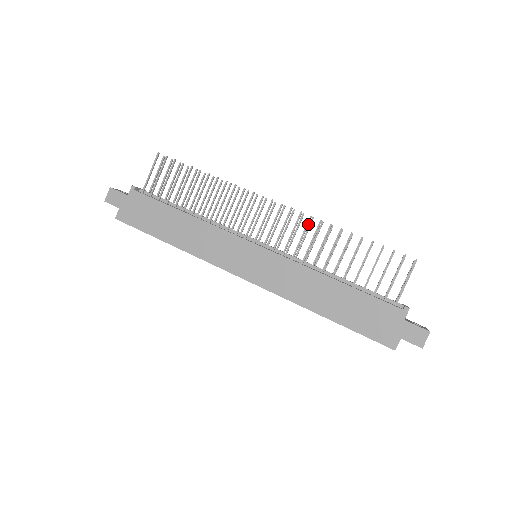
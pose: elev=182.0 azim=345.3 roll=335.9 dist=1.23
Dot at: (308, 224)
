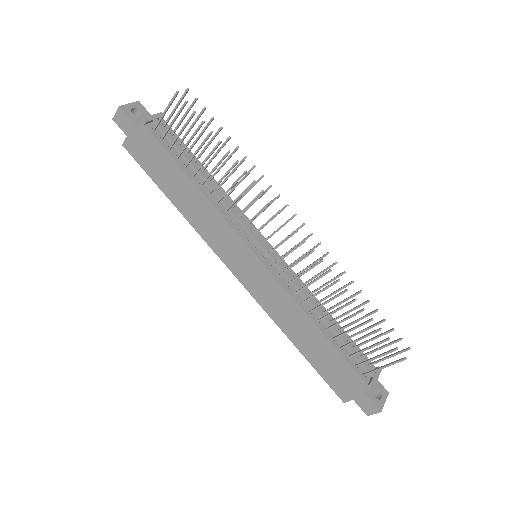
Dot at: occluded
